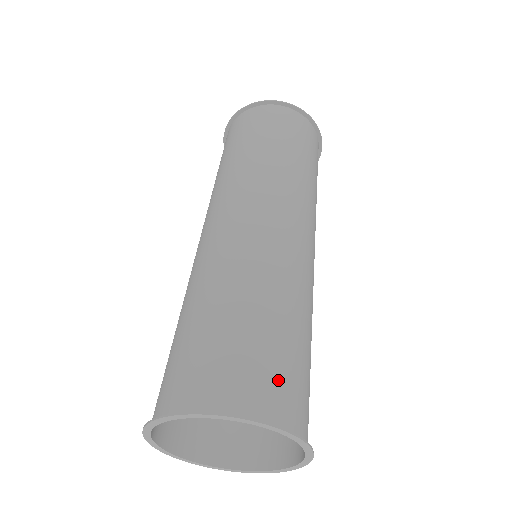
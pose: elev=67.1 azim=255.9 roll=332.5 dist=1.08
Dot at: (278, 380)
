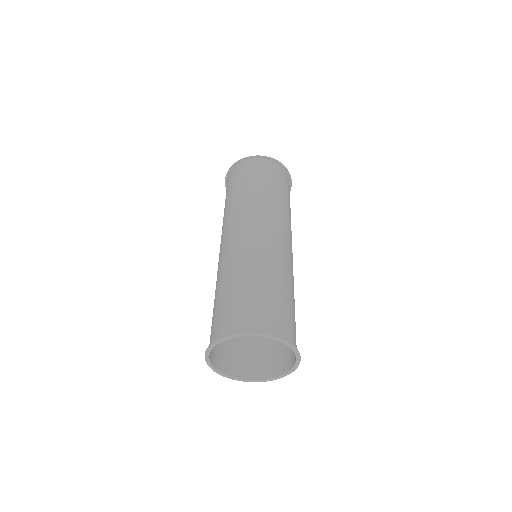
Dot at: (291, 325)
